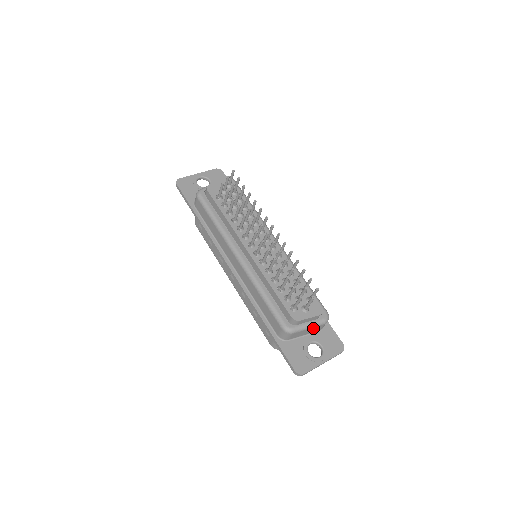
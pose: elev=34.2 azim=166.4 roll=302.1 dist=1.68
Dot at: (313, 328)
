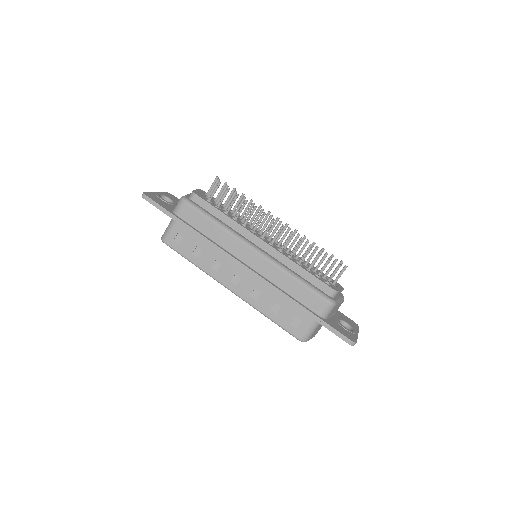
Dot at: (339, 304)
